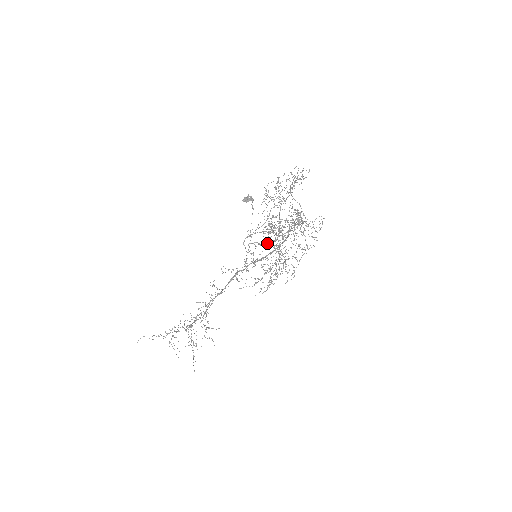
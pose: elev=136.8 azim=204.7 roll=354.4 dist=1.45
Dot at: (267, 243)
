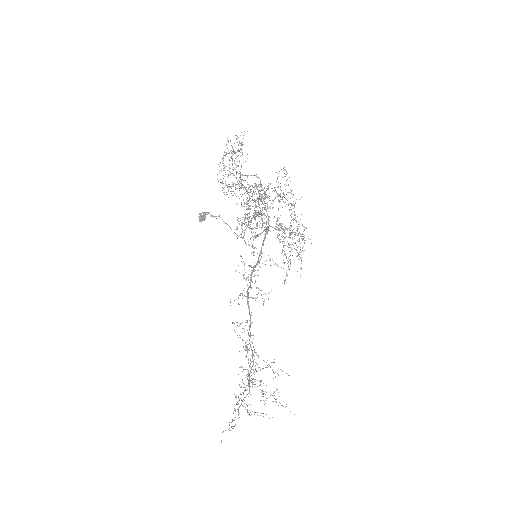
Dot at: (254, 237)
